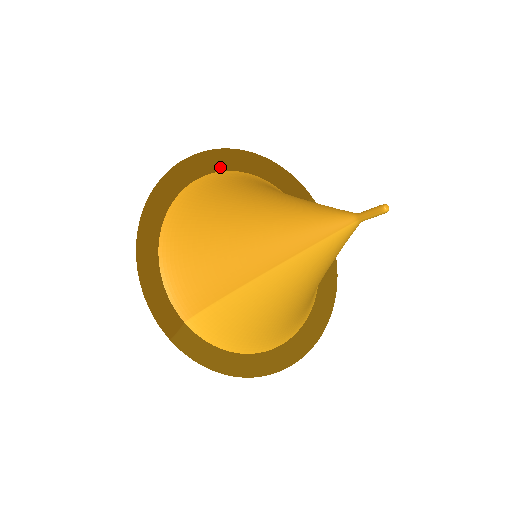
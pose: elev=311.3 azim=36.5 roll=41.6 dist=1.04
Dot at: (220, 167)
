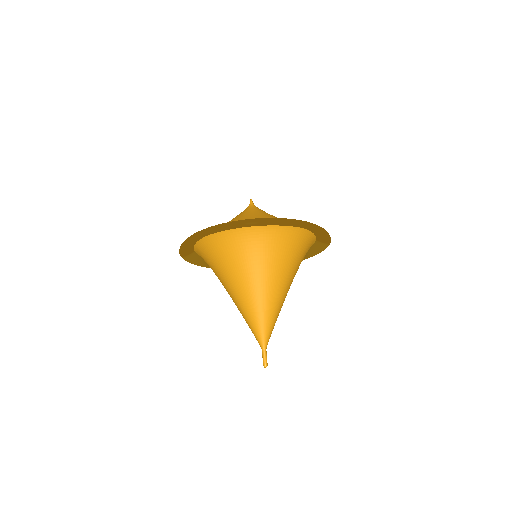
Dot at: occluded
